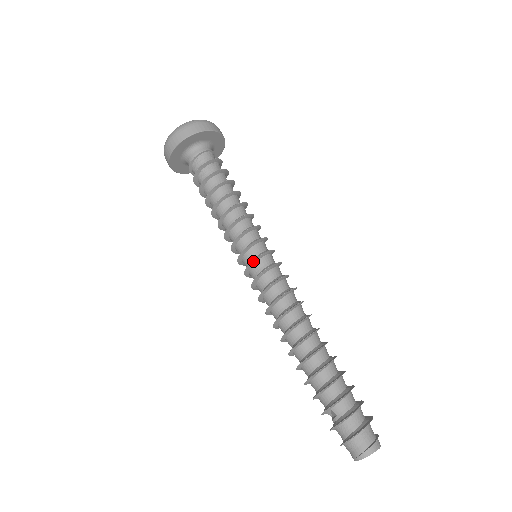
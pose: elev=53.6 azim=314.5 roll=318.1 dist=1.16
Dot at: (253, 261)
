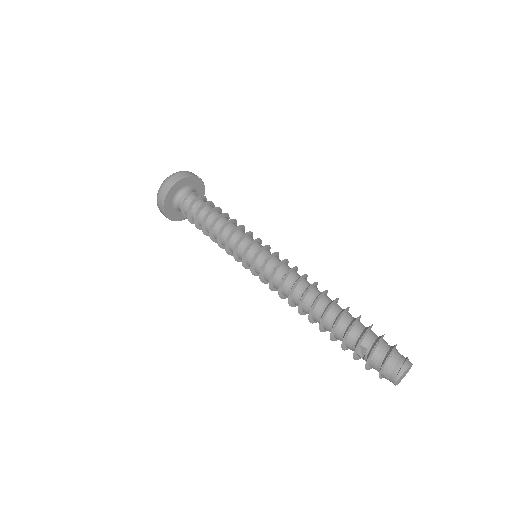
Dot at: (256, 254)
